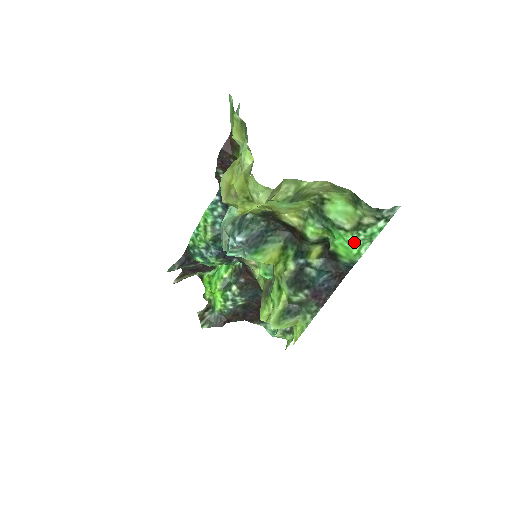
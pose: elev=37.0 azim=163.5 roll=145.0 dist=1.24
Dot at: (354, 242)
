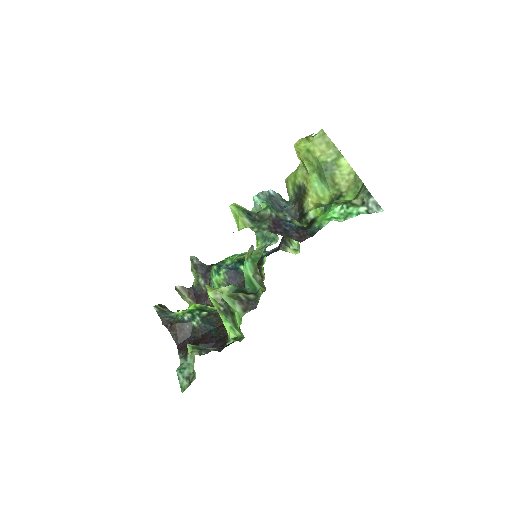
Dot at: (334, 213)
